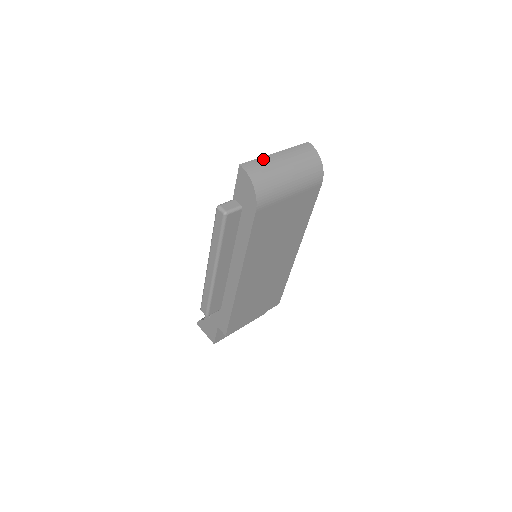
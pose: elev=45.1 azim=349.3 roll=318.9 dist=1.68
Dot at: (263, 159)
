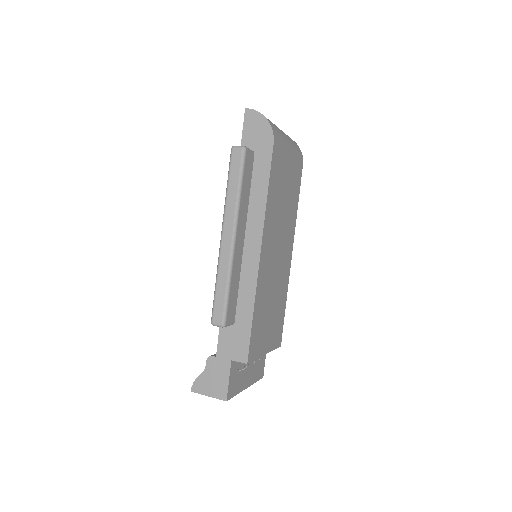
Dot at: occluded
